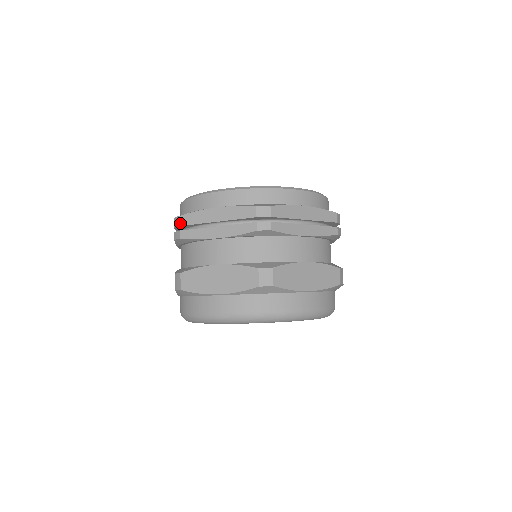
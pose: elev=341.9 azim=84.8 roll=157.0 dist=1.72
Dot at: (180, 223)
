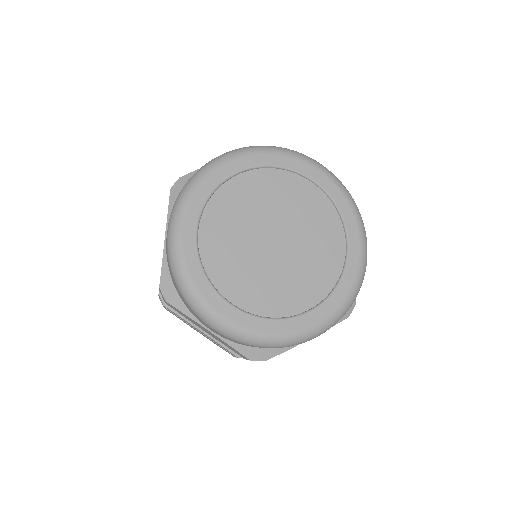
Dot at: occluded
